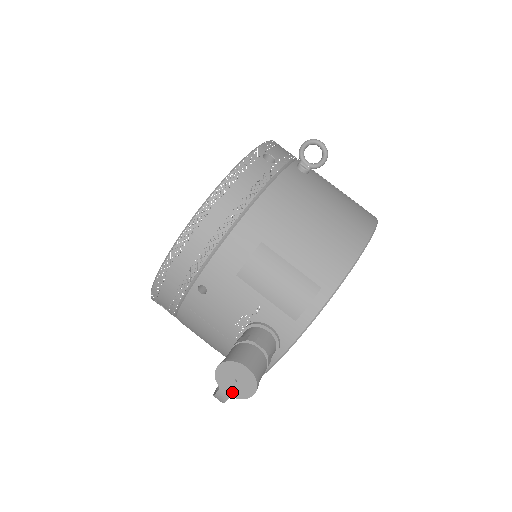
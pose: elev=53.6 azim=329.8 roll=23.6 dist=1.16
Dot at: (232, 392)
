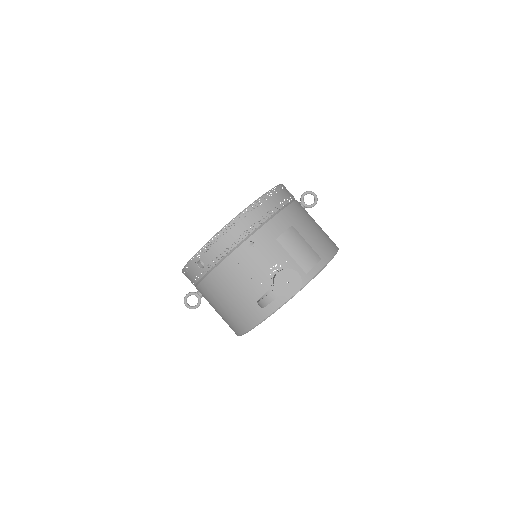
Dot at: (283, 291)
